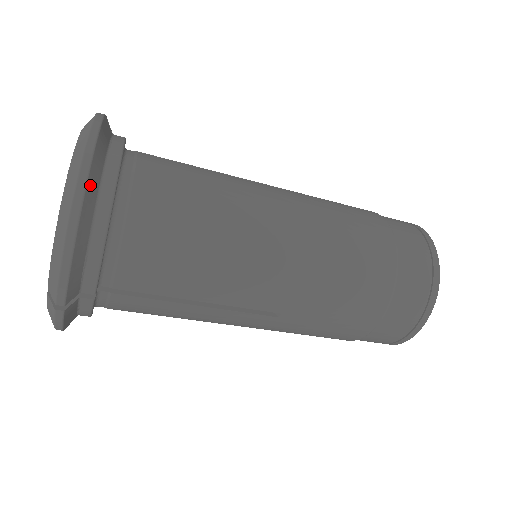
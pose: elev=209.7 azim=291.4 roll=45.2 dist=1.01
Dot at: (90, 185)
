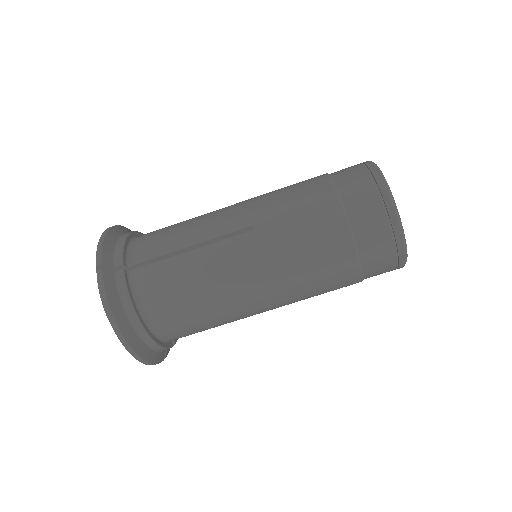
Dot at: (120, 228)
